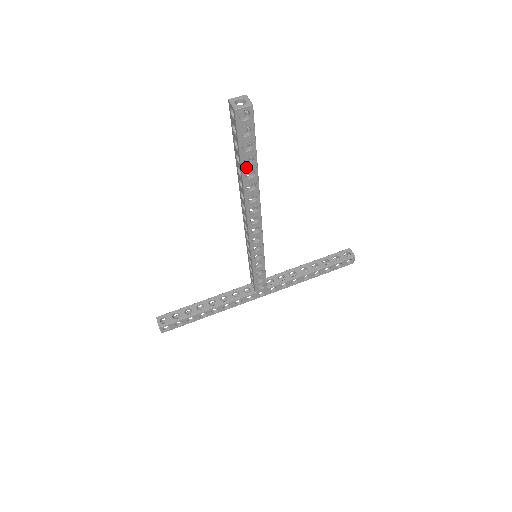
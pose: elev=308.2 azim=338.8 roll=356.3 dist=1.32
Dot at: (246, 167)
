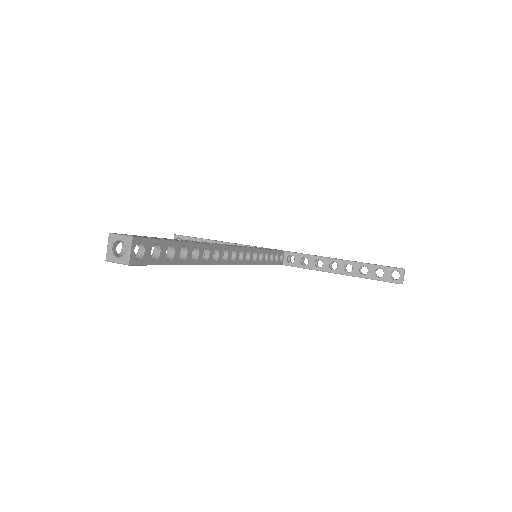
Dot at: occluded
